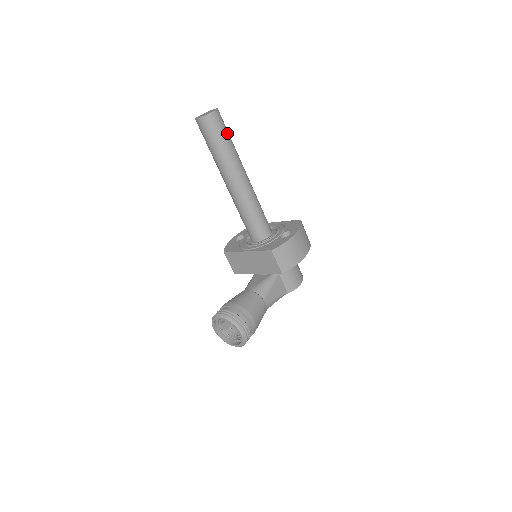
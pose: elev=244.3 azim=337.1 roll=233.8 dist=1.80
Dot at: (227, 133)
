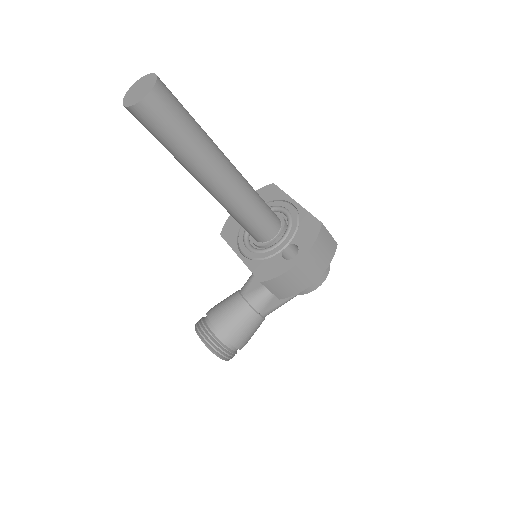
Dot at: (180, 123)
